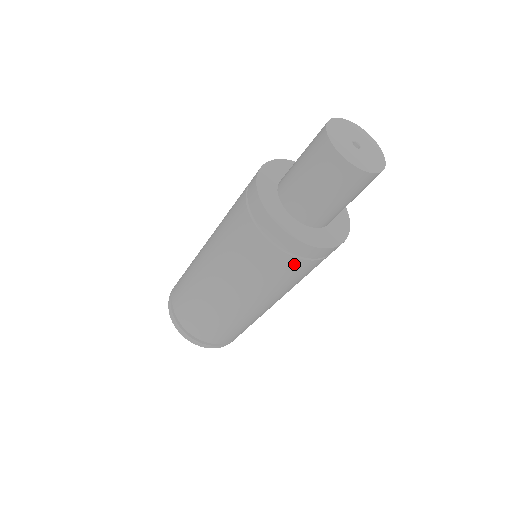
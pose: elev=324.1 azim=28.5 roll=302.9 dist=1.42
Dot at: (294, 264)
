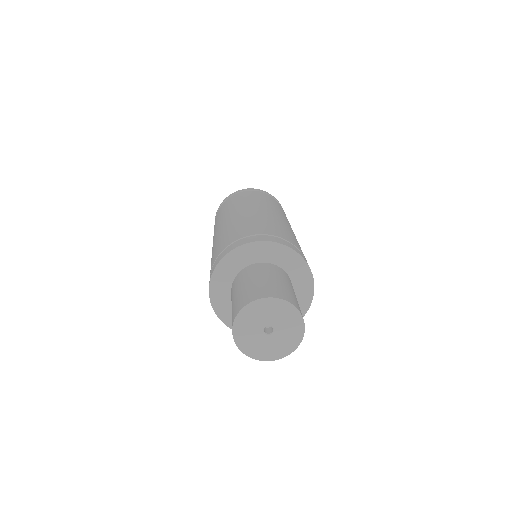
Dot at: occluded
